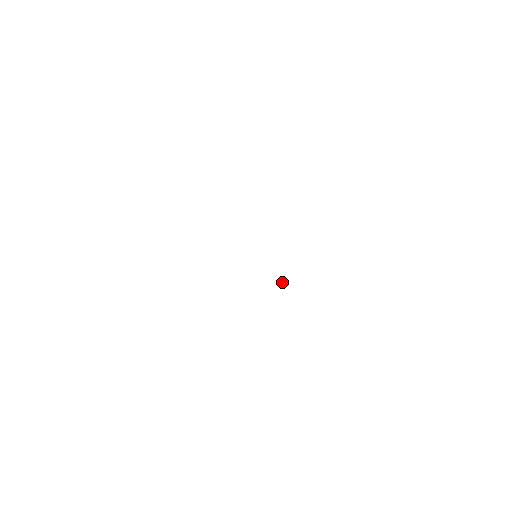
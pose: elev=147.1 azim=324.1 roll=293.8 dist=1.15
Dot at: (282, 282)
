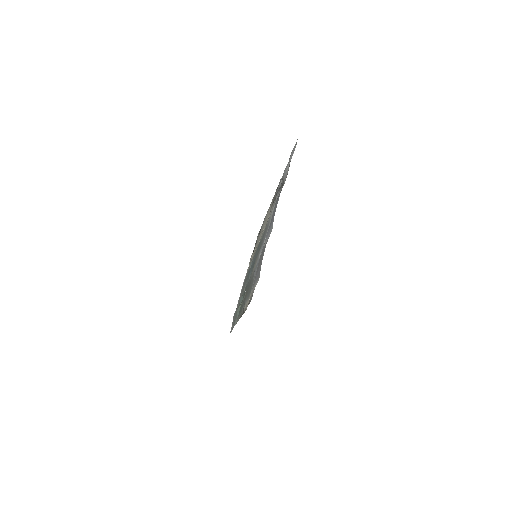
Dot at: occluded
